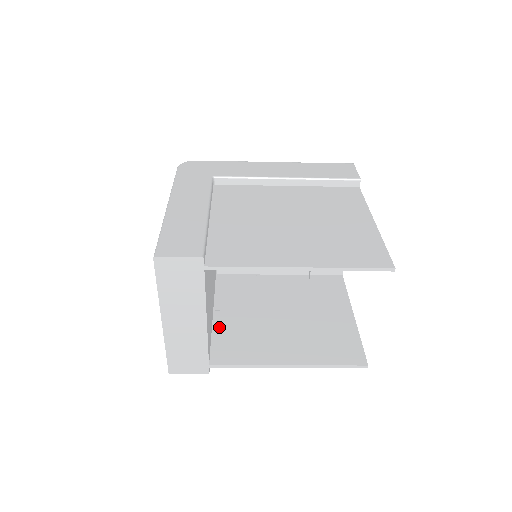
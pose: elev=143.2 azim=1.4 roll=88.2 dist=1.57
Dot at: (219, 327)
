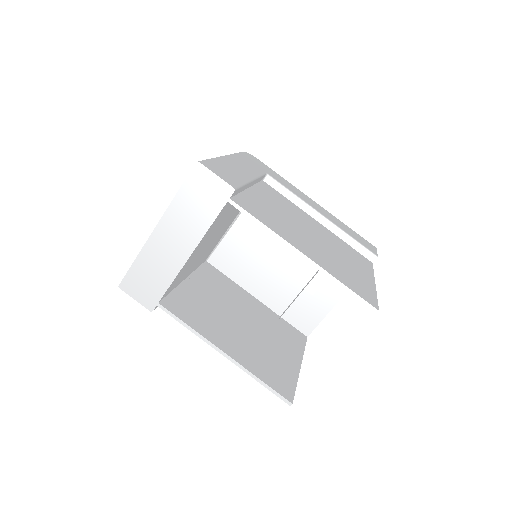
Dot at: (185, 289)
